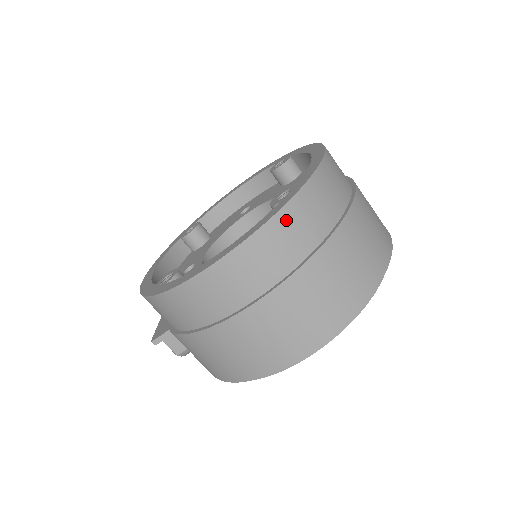
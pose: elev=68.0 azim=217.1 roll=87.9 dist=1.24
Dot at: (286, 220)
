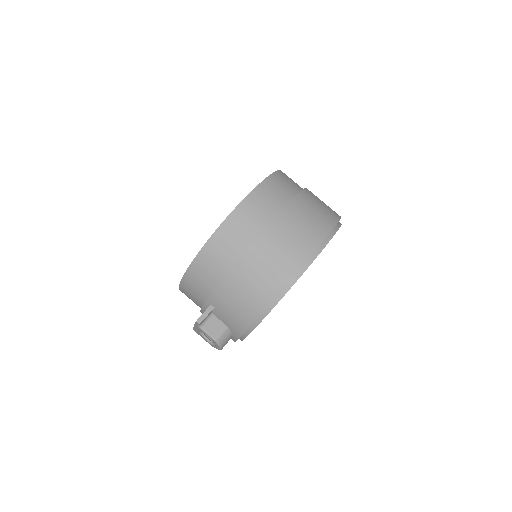
Dot at: (277, 178)
